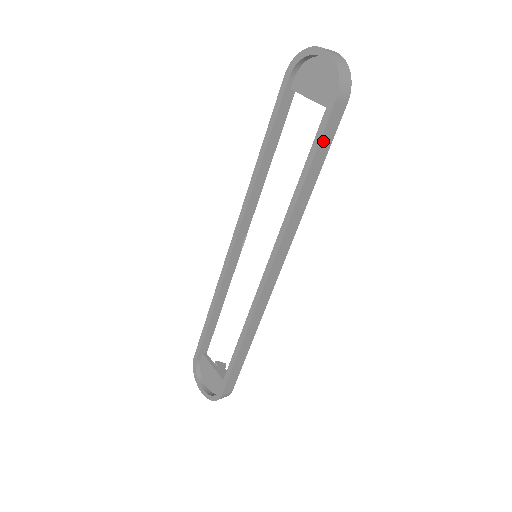
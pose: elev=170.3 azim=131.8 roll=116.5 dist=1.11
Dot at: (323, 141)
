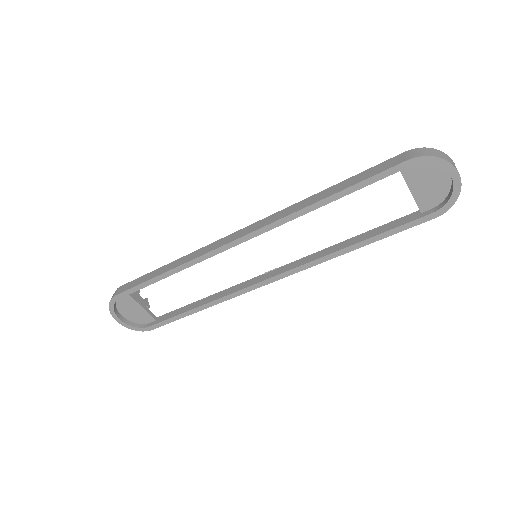
Dot at: (398, 230)
